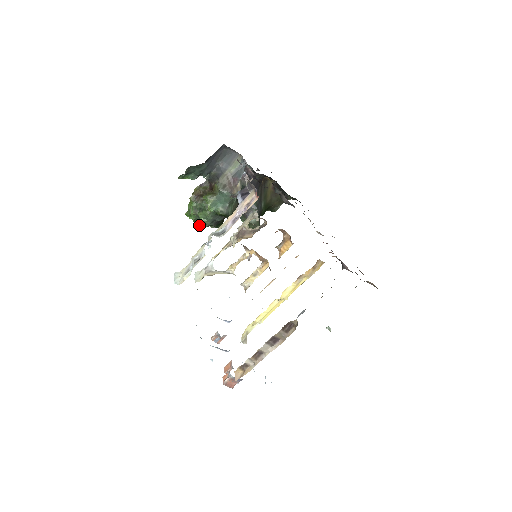
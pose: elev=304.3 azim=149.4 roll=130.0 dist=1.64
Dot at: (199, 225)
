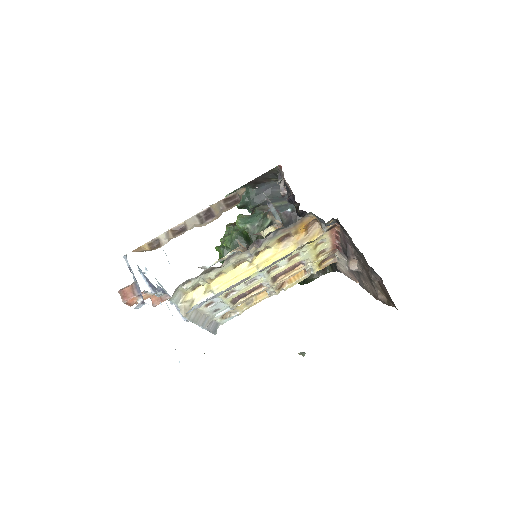
Dot at: (222, 255)
